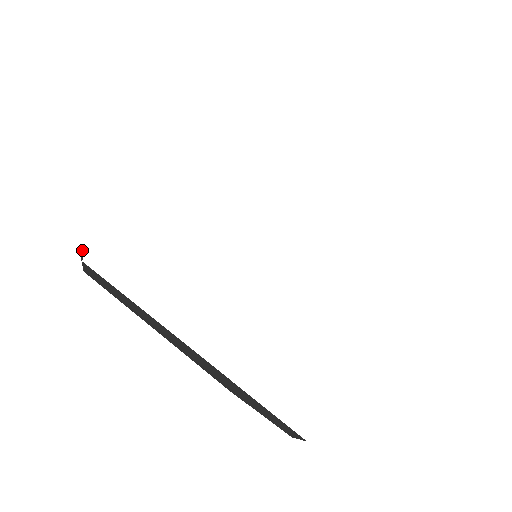
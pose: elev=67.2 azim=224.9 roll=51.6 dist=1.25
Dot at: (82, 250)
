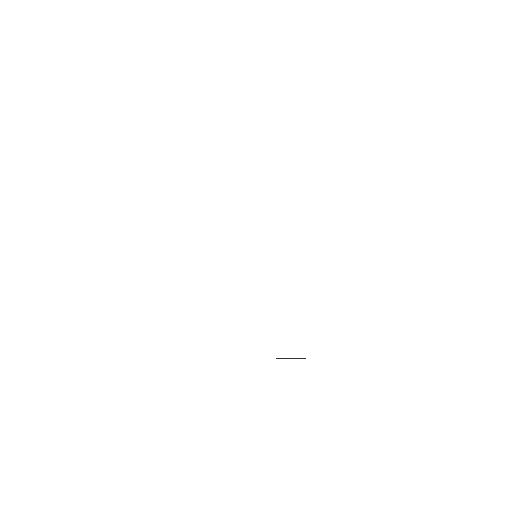
Dot at: occluded
